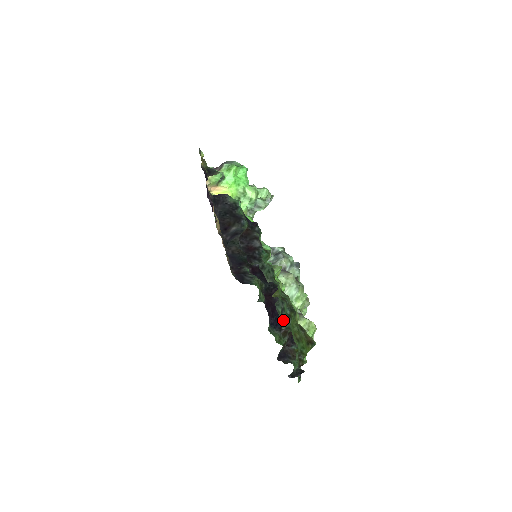
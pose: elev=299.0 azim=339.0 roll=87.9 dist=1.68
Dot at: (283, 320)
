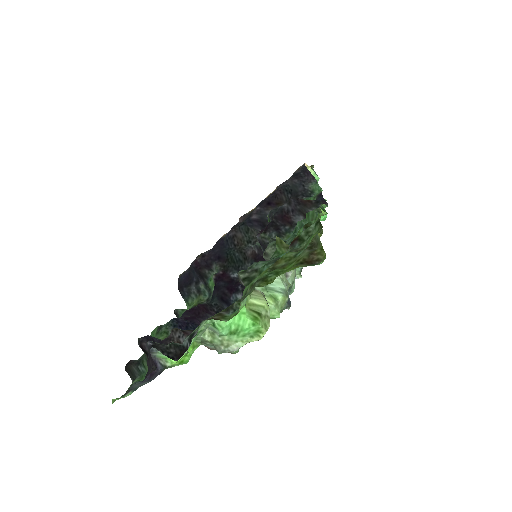
Dot at: (256, 266)
